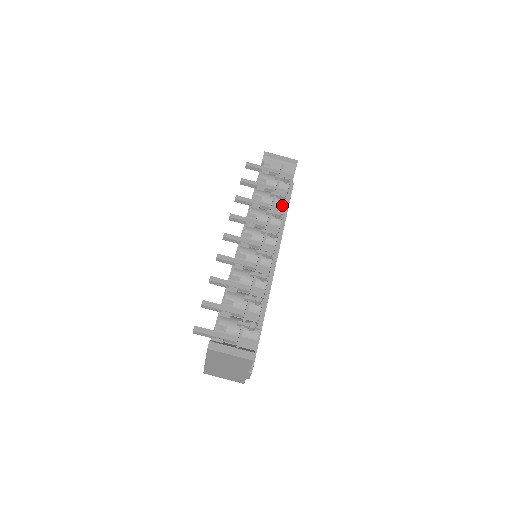
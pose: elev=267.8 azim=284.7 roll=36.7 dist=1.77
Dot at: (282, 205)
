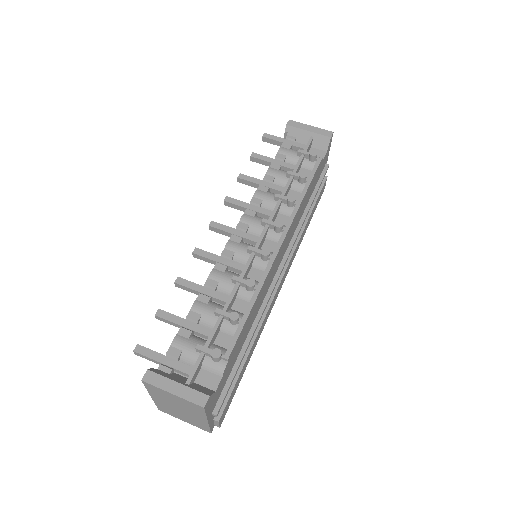
Dot at: (301, 189)
